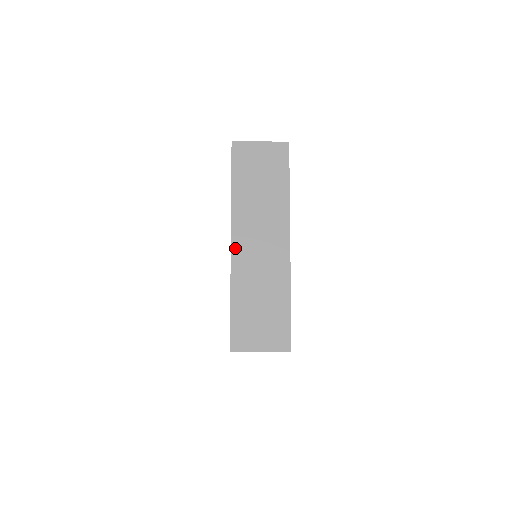
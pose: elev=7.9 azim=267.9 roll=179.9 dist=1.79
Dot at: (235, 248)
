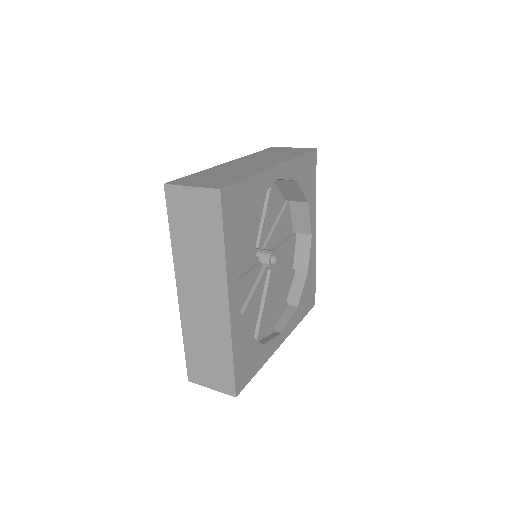
Dot at: (181, 297)
